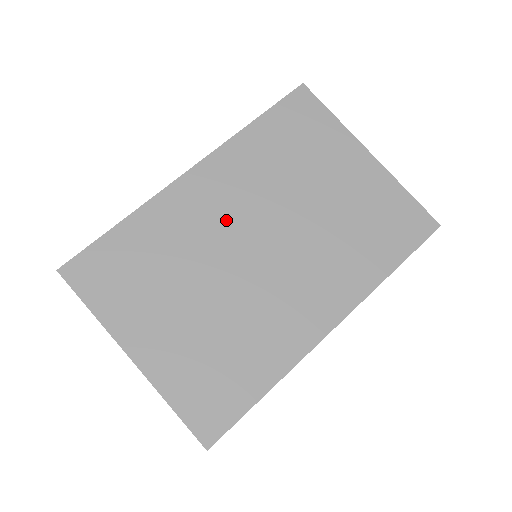
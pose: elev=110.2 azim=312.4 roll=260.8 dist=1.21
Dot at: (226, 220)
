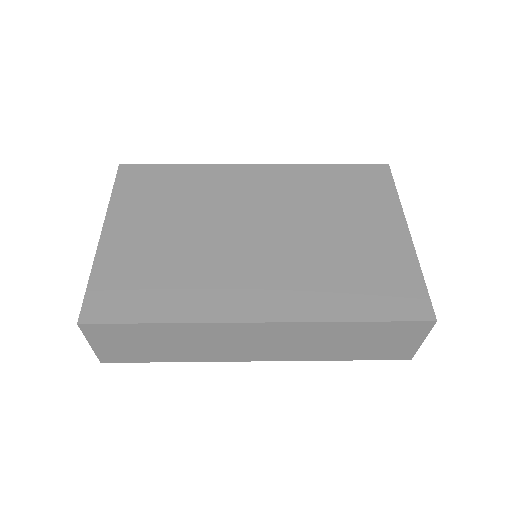
Dot at: (249, 203)
